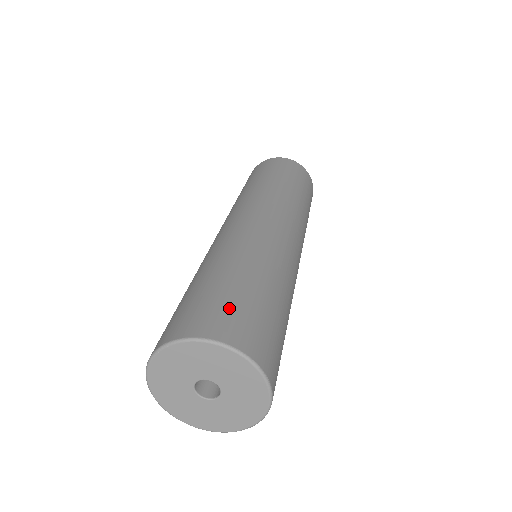
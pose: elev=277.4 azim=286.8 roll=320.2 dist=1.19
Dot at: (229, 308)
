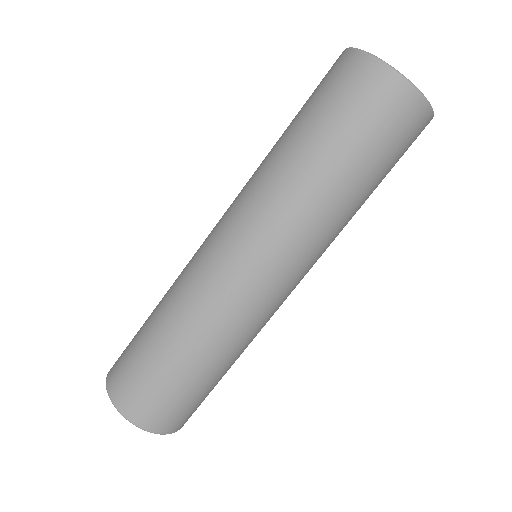
Dot at: (171, 406)
